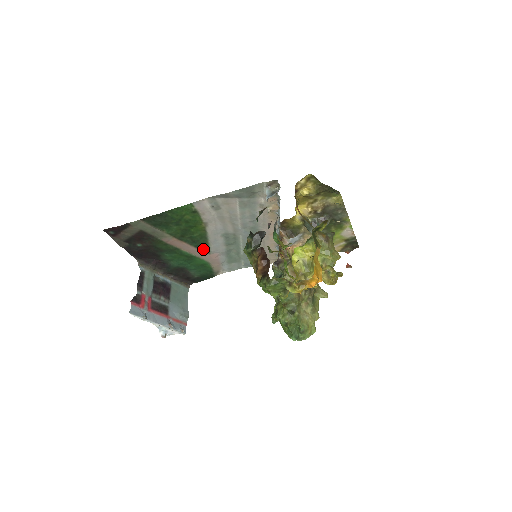
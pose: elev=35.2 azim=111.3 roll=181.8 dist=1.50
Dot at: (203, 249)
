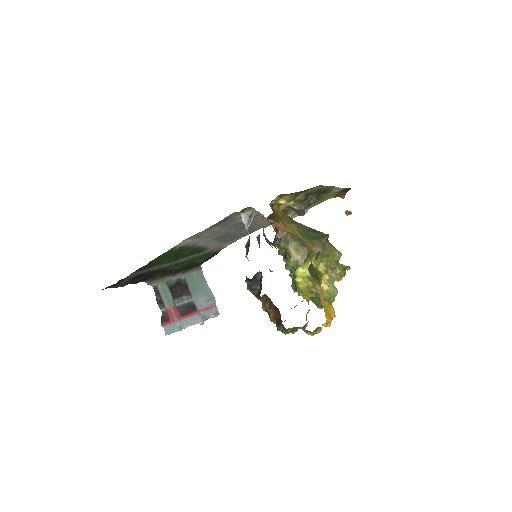
Dot at: (200, 252)
